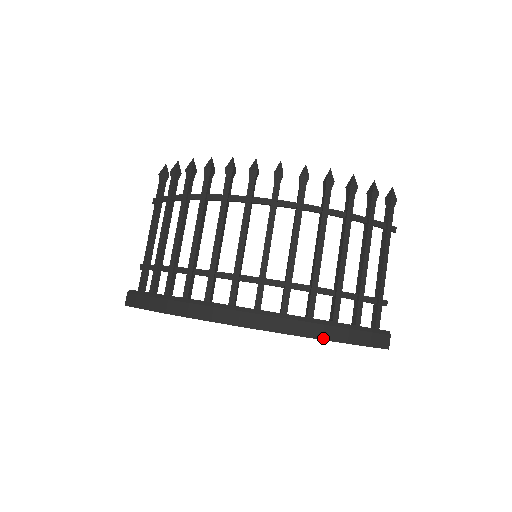
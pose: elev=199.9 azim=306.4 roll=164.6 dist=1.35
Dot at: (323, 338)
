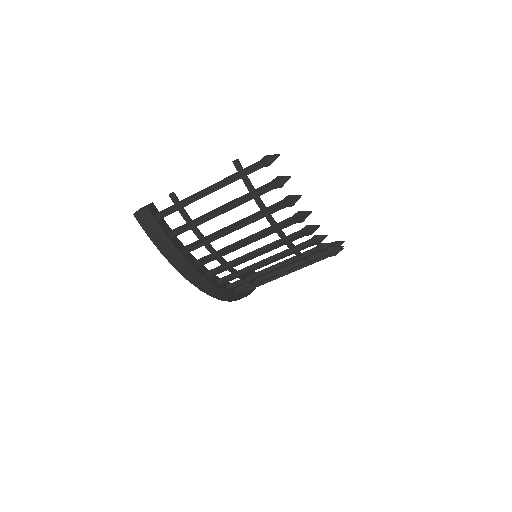
Dot at: occluded
